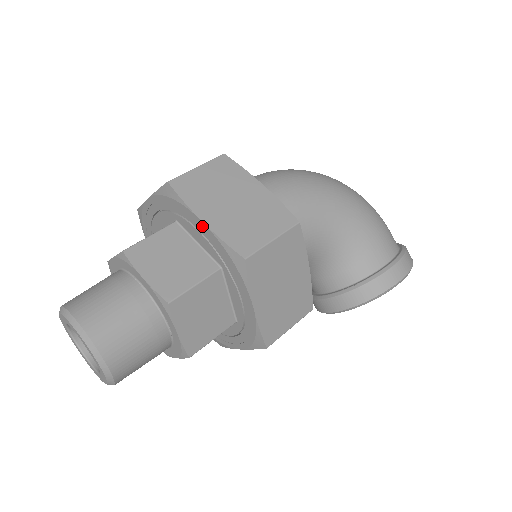
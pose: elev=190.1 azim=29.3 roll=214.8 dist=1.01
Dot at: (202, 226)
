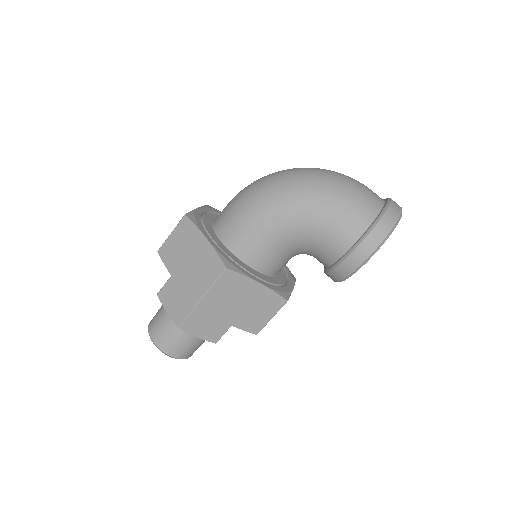
Dot at: (177, 281)
